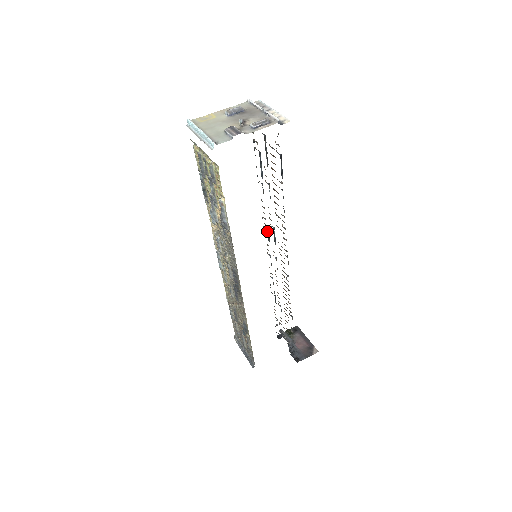
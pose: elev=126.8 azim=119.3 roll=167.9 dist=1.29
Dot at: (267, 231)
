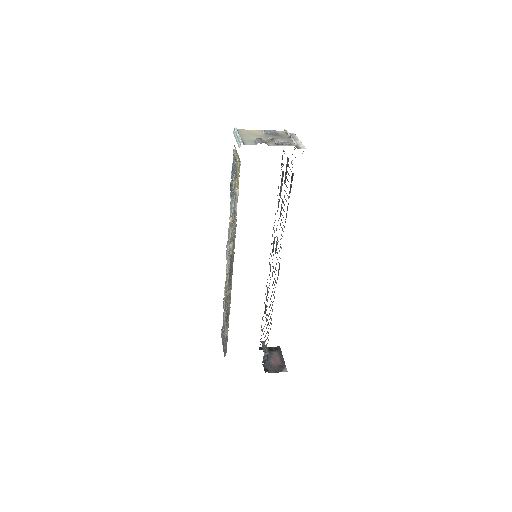
Dot at: (273, 242)
